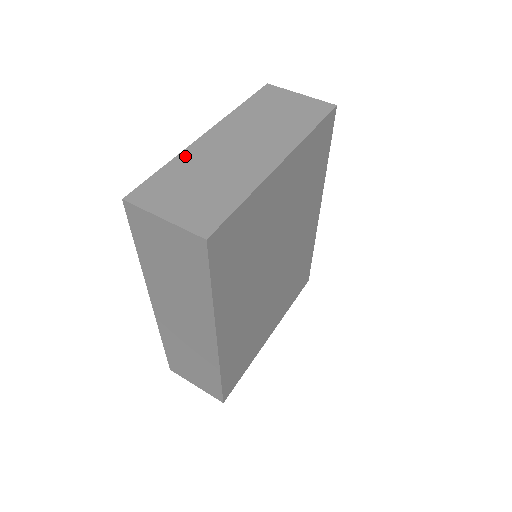
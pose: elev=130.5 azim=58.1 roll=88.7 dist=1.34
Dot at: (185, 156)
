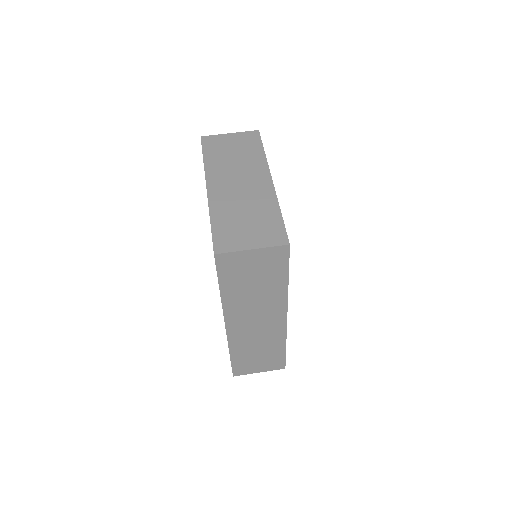
Dot at: (214, 208)
